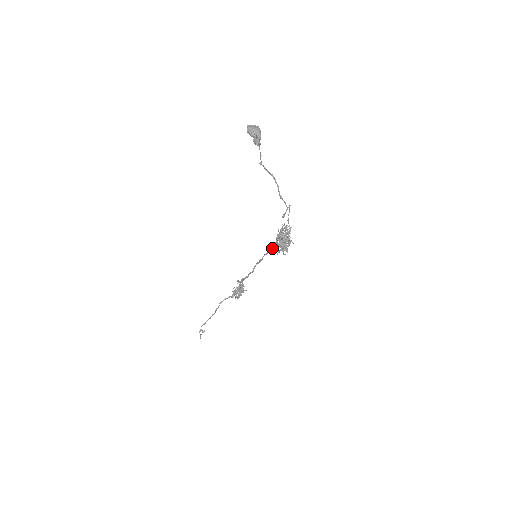
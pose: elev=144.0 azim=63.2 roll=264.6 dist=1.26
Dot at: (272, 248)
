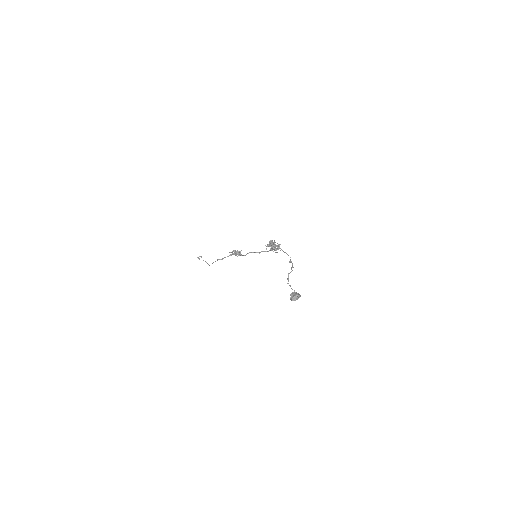
Dot at: occluded
